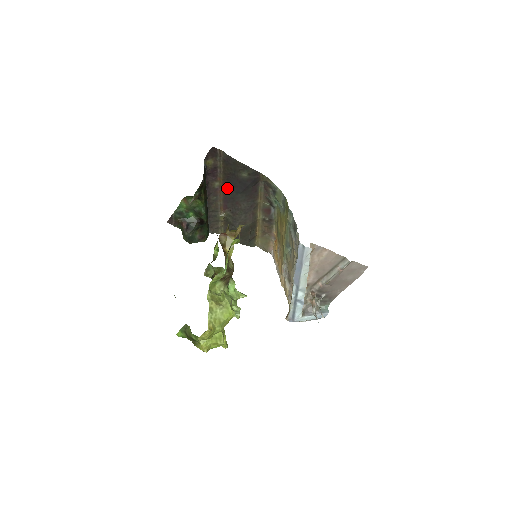
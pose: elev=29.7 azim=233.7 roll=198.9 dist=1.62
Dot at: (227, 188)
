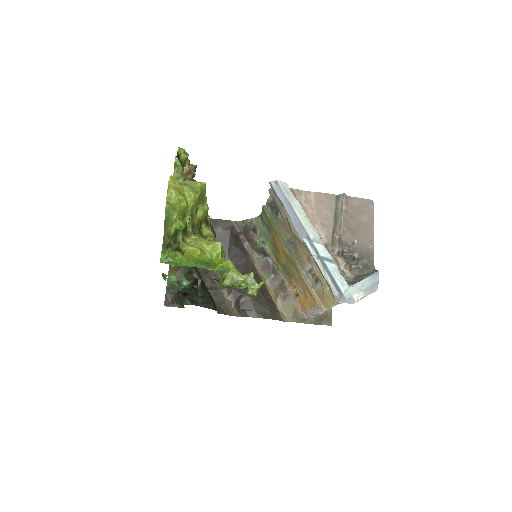
Dot at: occluded
